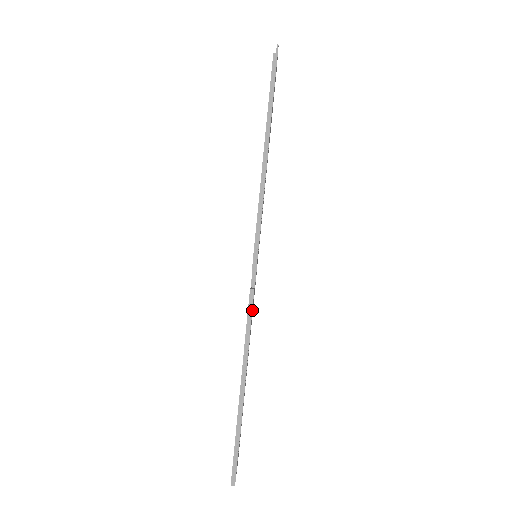
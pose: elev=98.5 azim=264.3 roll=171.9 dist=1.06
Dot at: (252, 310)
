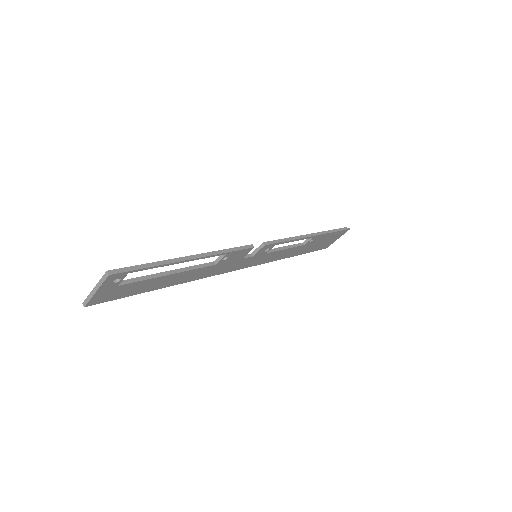
Dot at: (238, 253)
